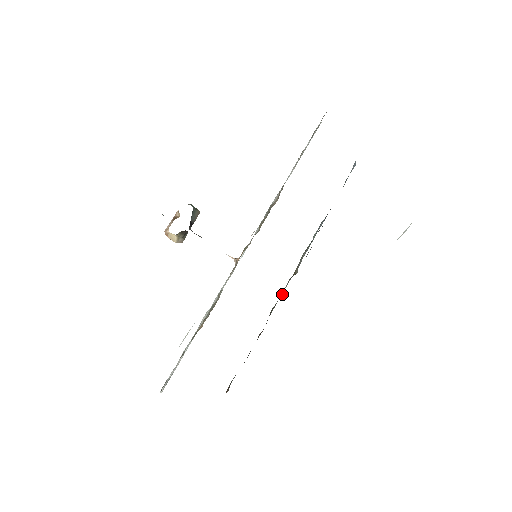
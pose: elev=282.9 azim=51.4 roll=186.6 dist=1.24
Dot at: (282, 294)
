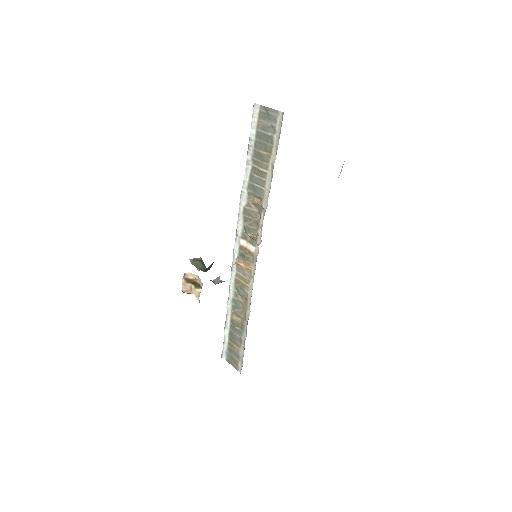
Dot at: occluded
